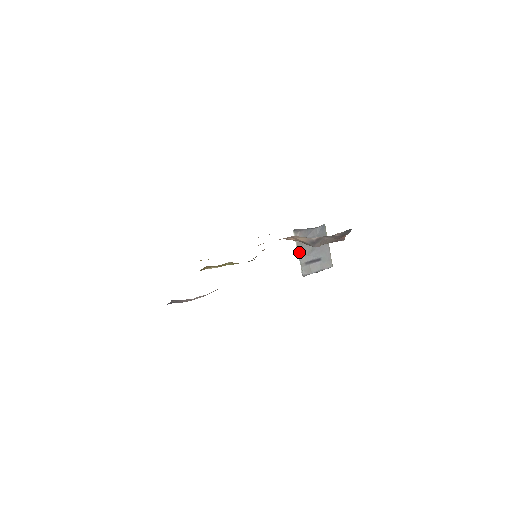
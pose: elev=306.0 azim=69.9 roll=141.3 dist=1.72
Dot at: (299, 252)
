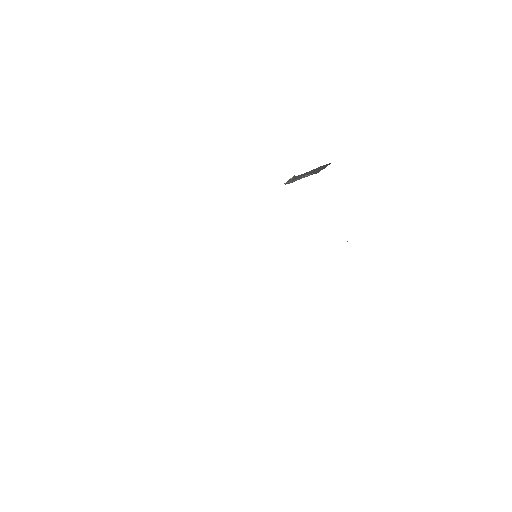
Dot at: (291, 179)
